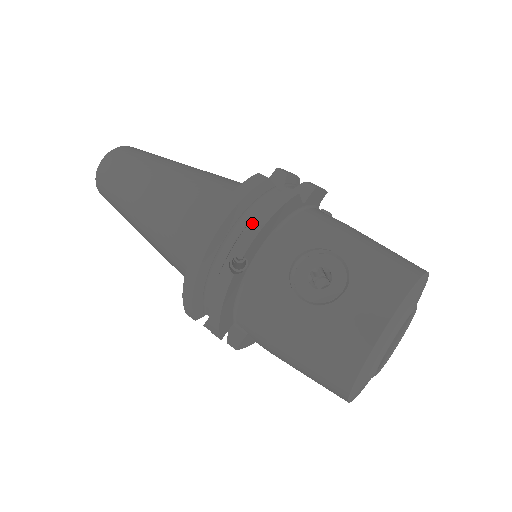
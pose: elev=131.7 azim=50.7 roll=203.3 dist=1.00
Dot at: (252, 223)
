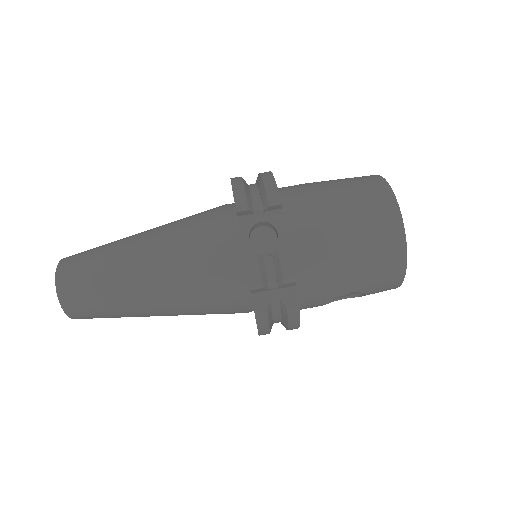
Dot at: occluded
